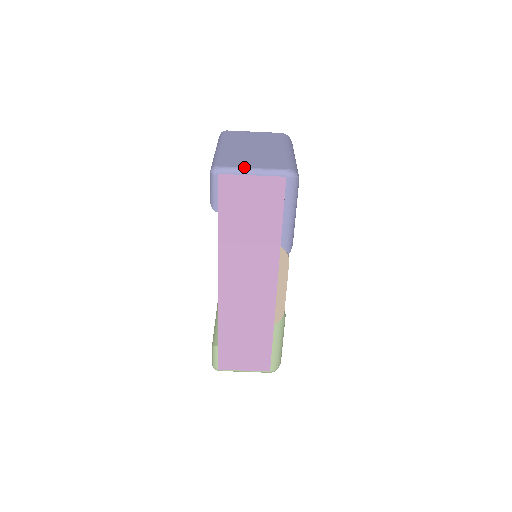
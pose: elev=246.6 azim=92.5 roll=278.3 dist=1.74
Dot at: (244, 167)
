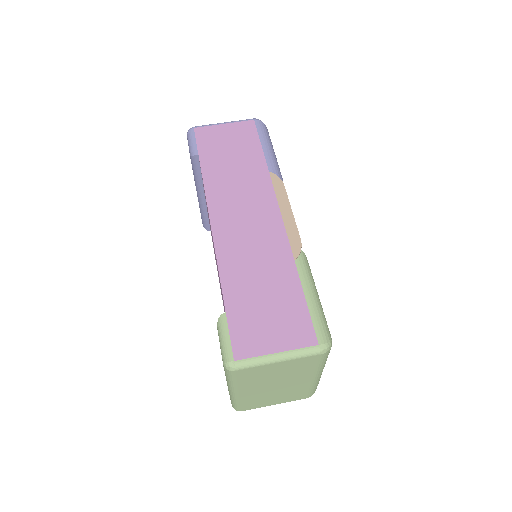
Dot at: occluded
